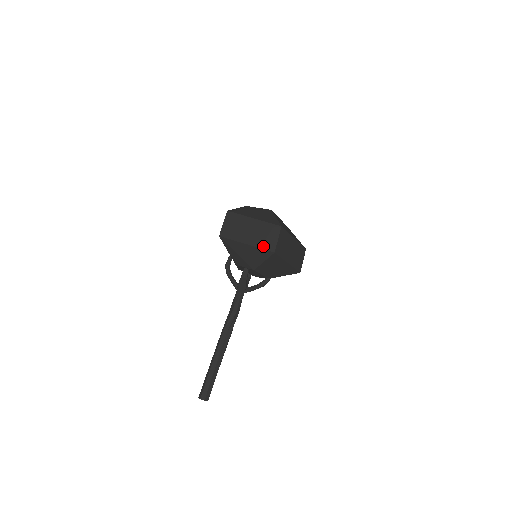
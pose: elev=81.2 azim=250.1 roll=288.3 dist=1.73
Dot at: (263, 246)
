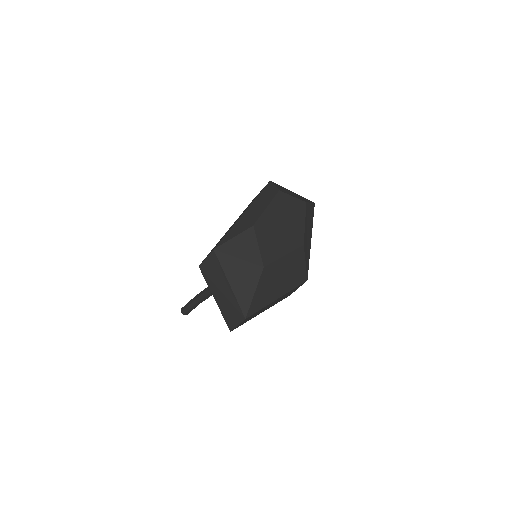
Dot at: (225, 317)
